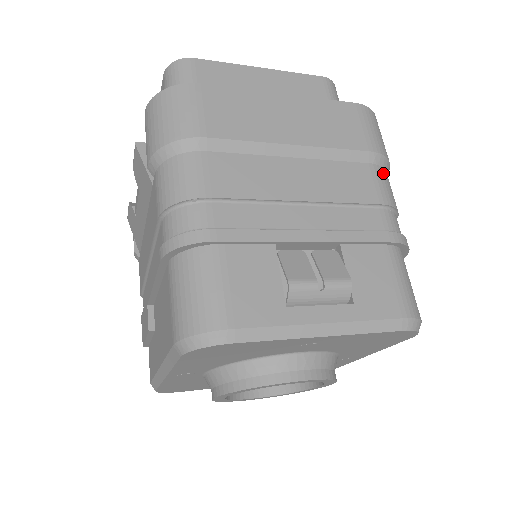
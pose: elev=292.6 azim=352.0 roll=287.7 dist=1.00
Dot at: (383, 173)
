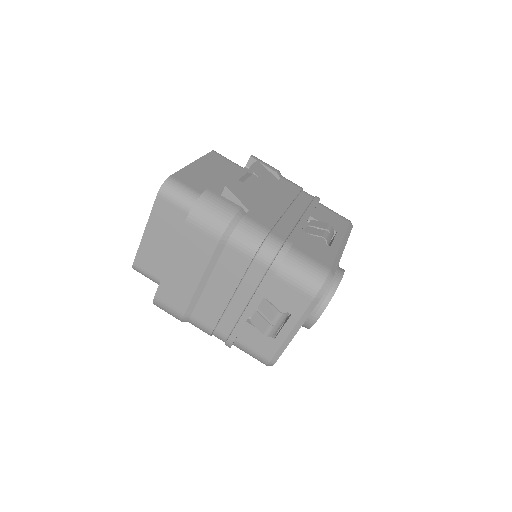
Dot at: (235, 238)
